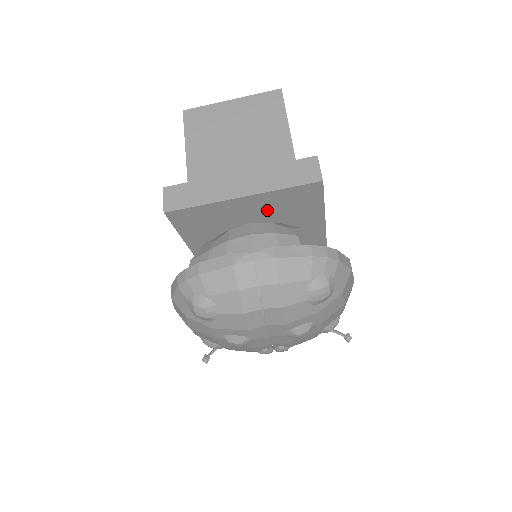
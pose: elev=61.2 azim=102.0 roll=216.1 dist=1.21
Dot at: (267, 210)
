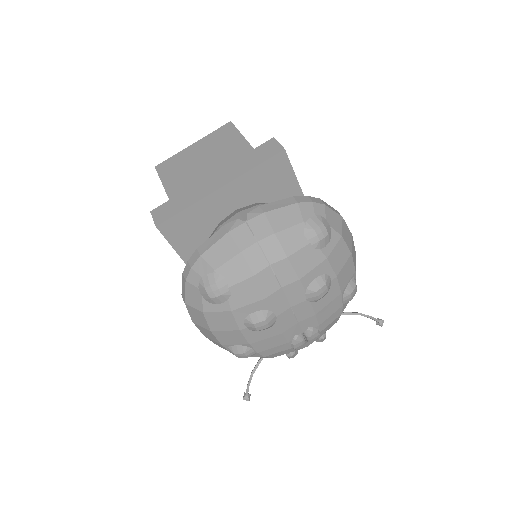
Dot at: (248, 200)
